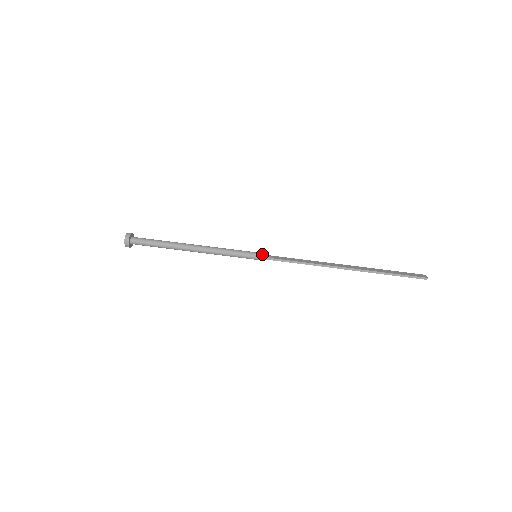
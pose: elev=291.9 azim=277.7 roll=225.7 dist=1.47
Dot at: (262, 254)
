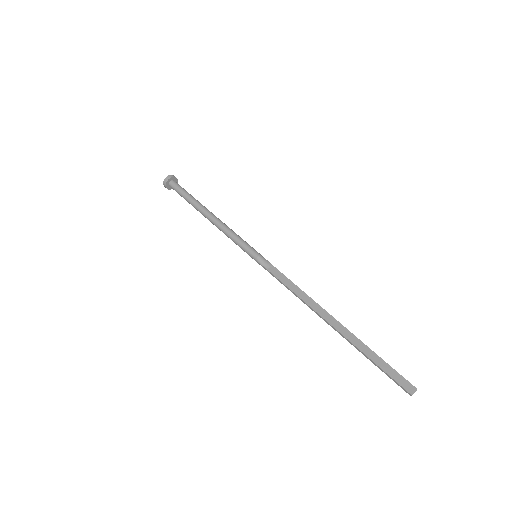
Dot at: (259, 258)
